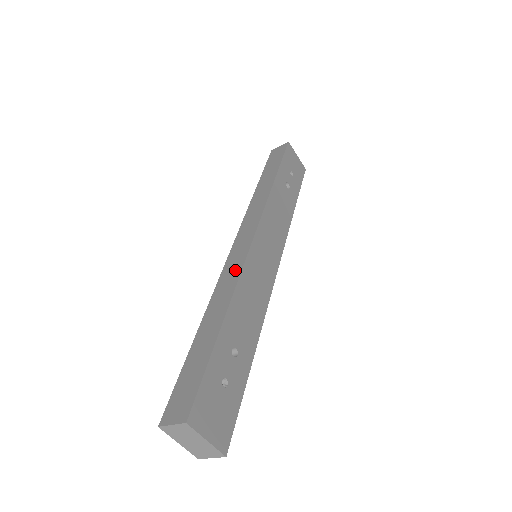
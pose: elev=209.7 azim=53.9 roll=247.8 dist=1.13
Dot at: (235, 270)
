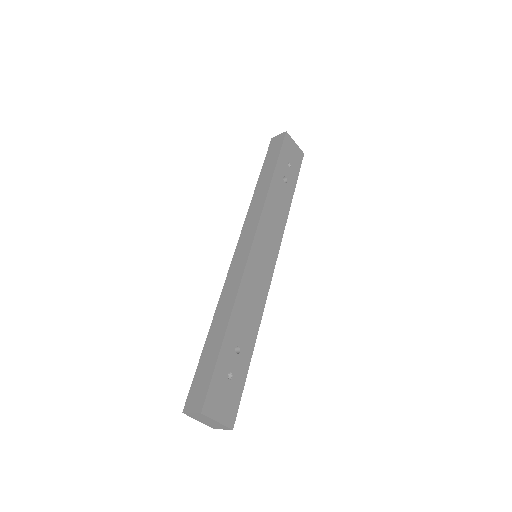
Dot at: (237, 277)
